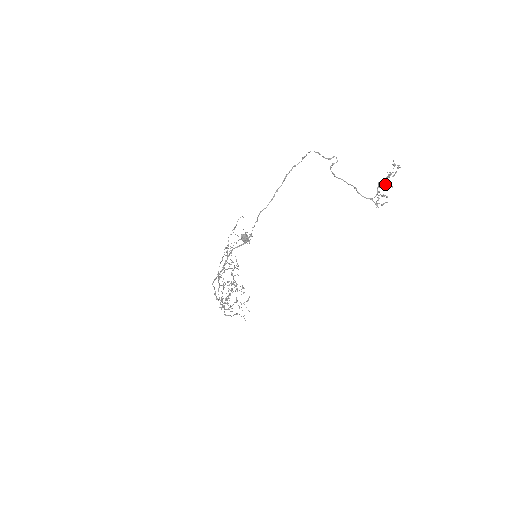
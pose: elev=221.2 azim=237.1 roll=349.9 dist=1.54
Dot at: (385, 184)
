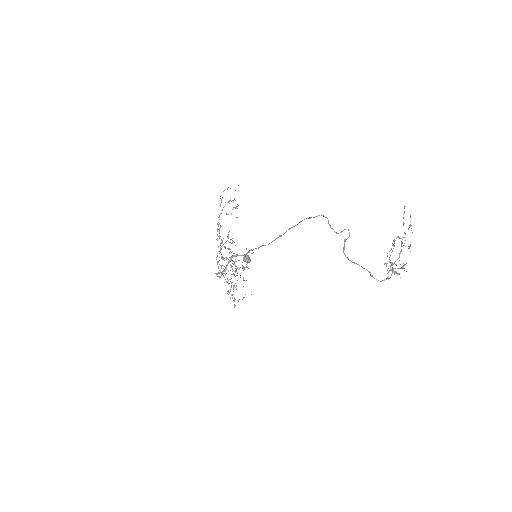
Dot at: occluded
